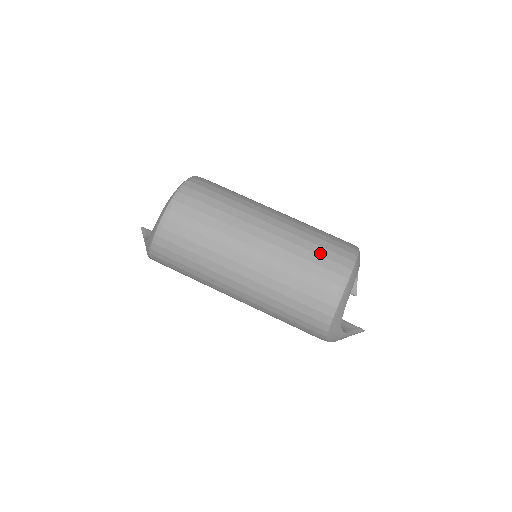
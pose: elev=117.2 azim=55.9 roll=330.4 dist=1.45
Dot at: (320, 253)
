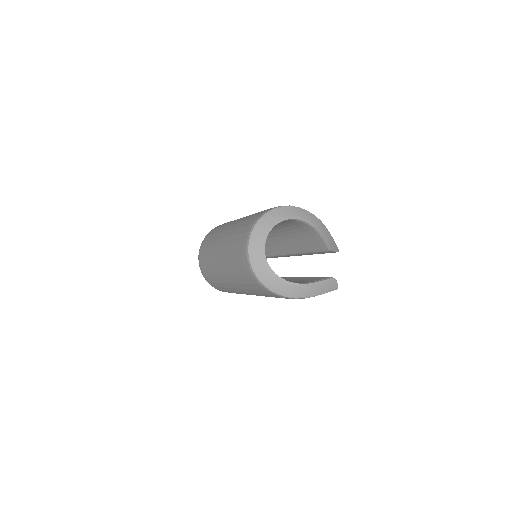
Dot at: (244, 225)
